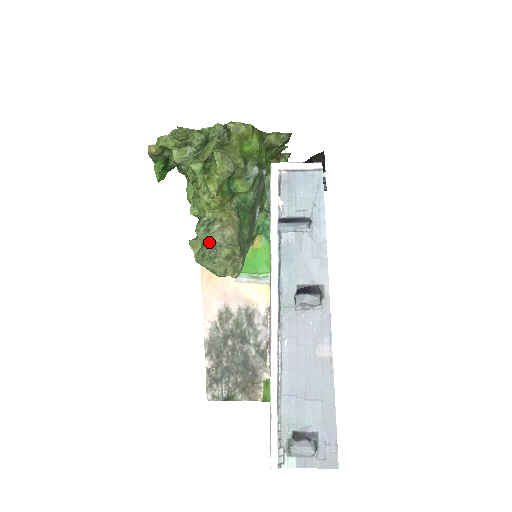
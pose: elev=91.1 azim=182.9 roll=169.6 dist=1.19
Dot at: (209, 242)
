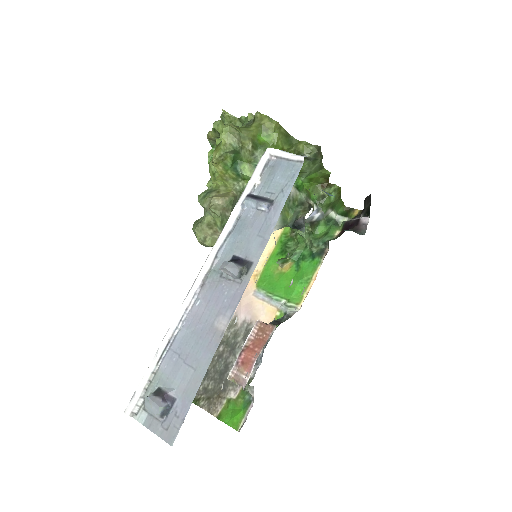
Dot at: occluded
